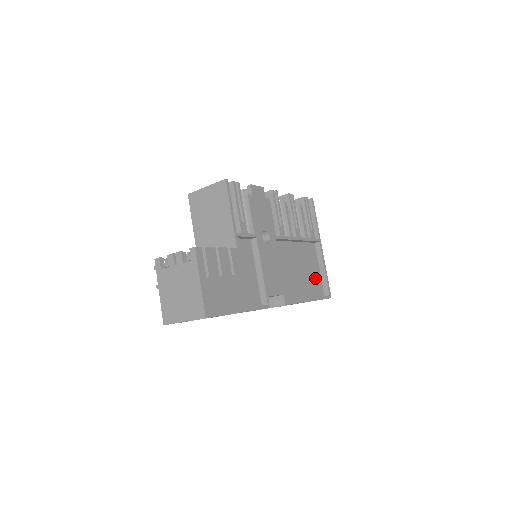
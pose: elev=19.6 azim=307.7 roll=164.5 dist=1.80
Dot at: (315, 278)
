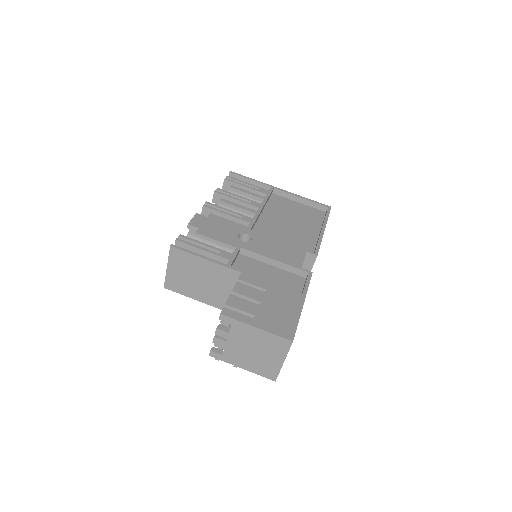
Dot at: (305, 212)
